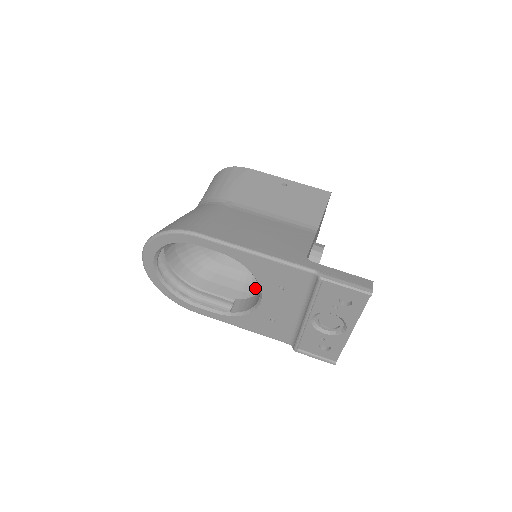
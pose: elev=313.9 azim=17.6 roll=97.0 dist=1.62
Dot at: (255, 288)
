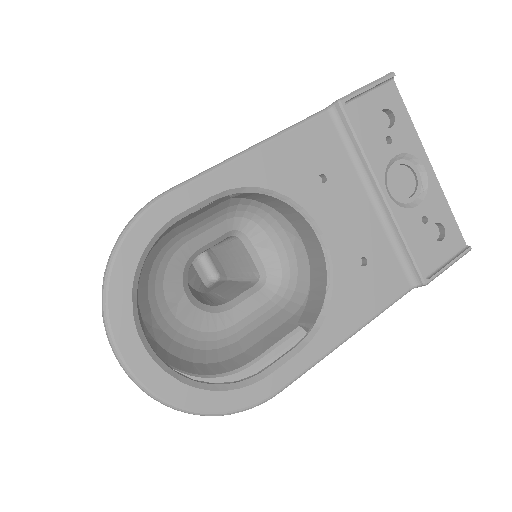
Dot at: (299, 296)
